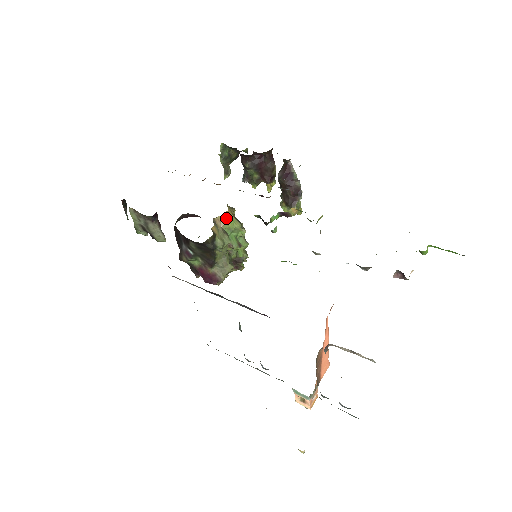
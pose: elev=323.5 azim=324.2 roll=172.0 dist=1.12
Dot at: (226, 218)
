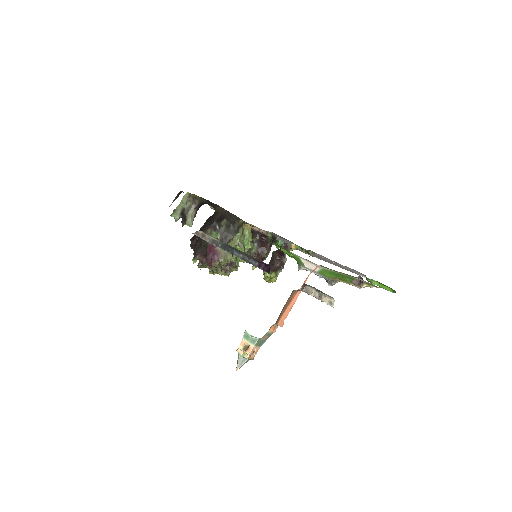
Dot at: (249, 228)
